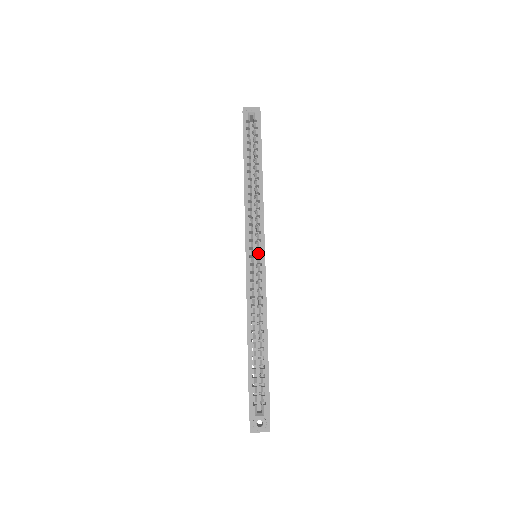
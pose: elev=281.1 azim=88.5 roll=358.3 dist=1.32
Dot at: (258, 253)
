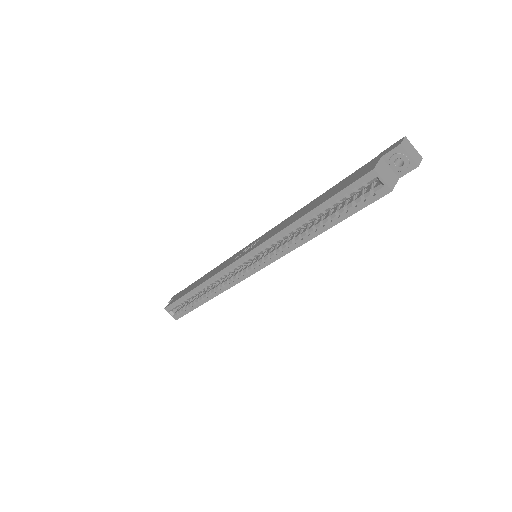
Dot at: (249, 268)
